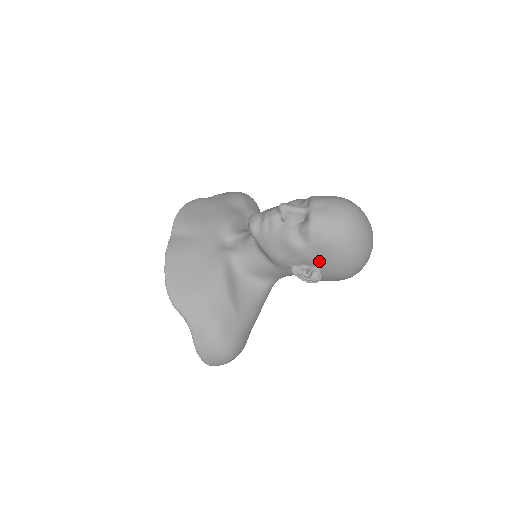
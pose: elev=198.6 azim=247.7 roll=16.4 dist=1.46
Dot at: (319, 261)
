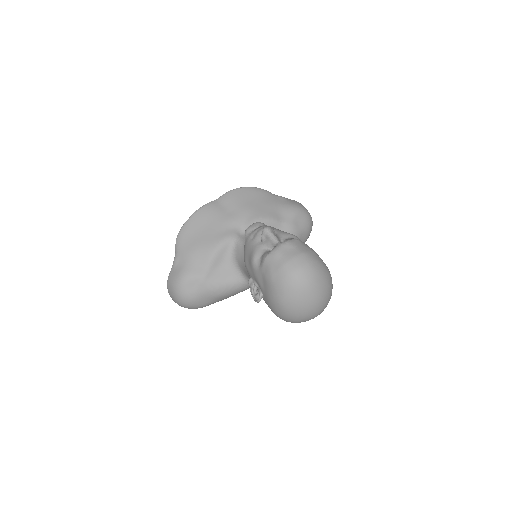
Dot at: (262, 287)
